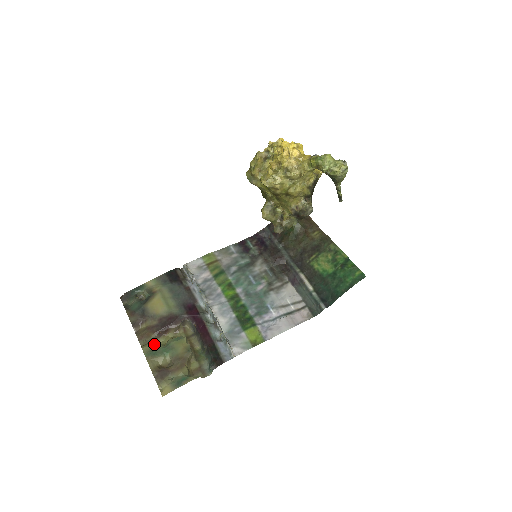
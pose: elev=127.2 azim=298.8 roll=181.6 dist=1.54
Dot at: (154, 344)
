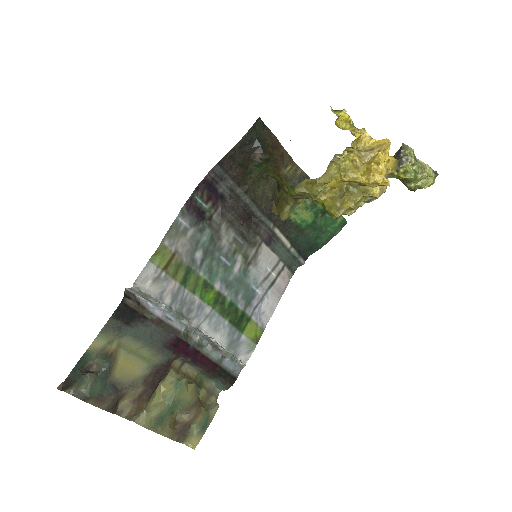
Dot at: (153, 411)
